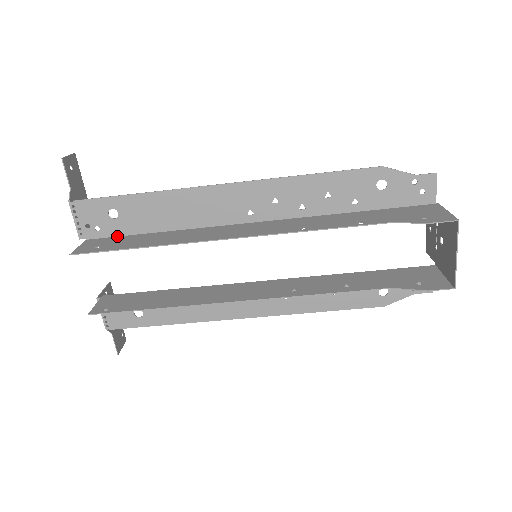
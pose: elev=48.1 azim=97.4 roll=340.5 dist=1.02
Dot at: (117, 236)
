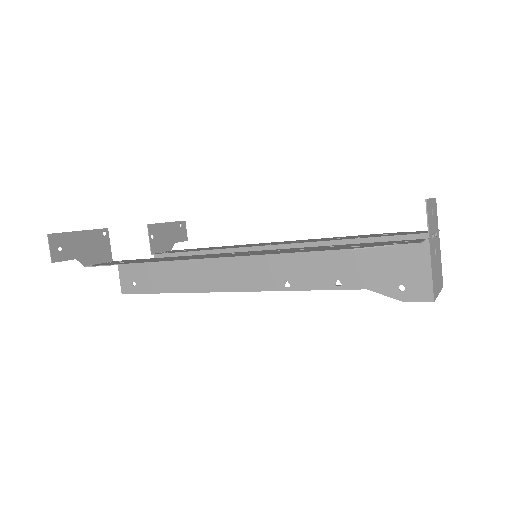
Dot at: occluded
